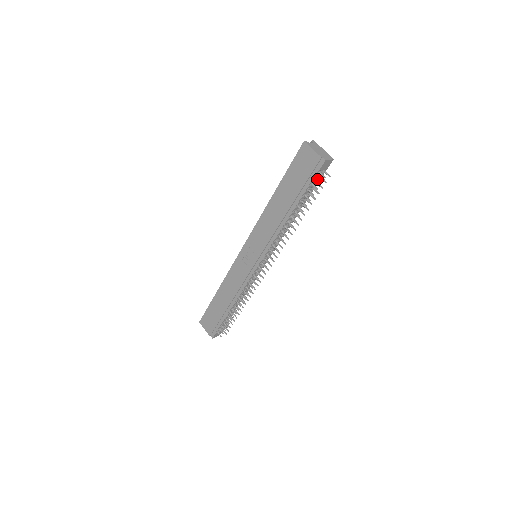
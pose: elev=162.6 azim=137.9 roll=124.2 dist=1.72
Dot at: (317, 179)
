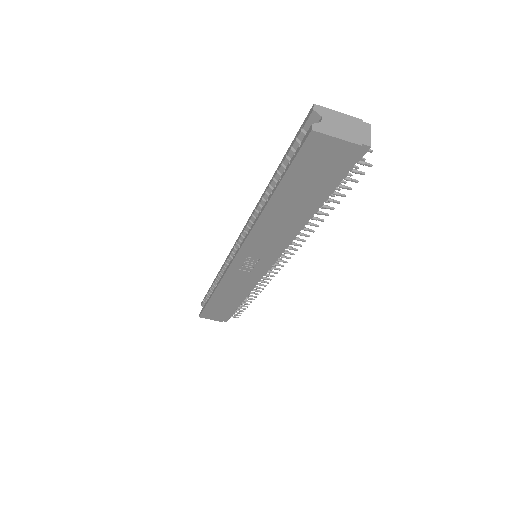
Dot at: (355, 171)
